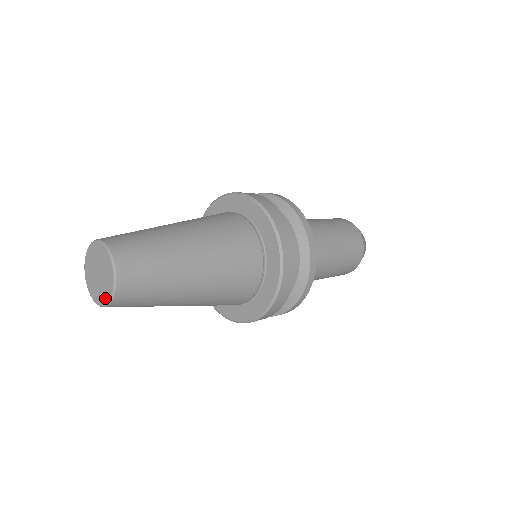
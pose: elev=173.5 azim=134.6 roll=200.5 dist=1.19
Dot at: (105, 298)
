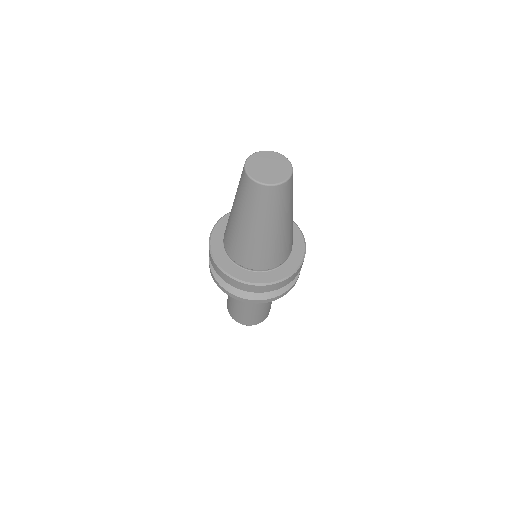
Dot at: (272, 181)
